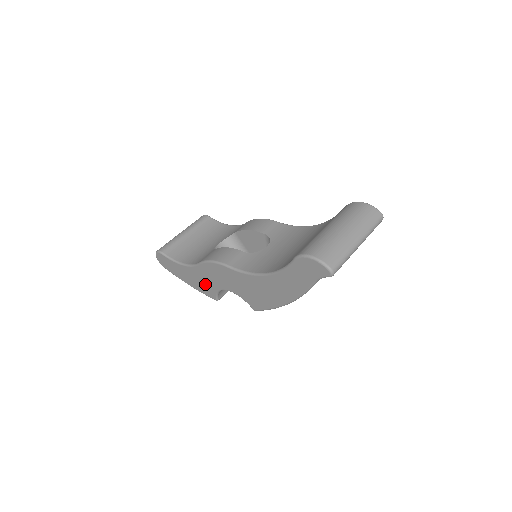
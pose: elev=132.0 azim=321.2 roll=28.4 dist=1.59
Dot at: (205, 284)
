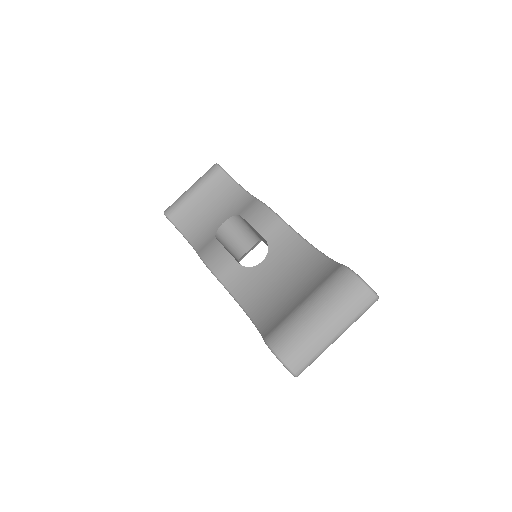
Dot at: occluded
